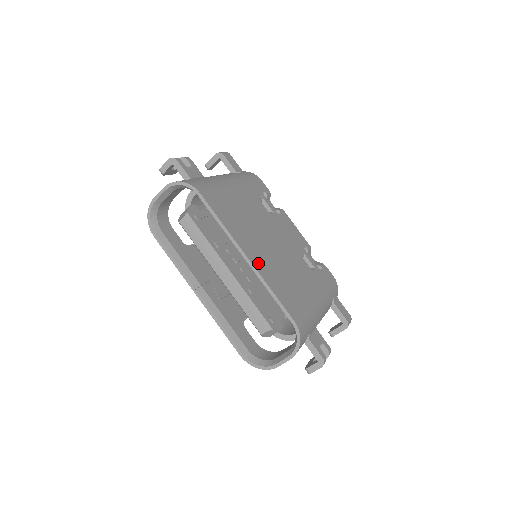
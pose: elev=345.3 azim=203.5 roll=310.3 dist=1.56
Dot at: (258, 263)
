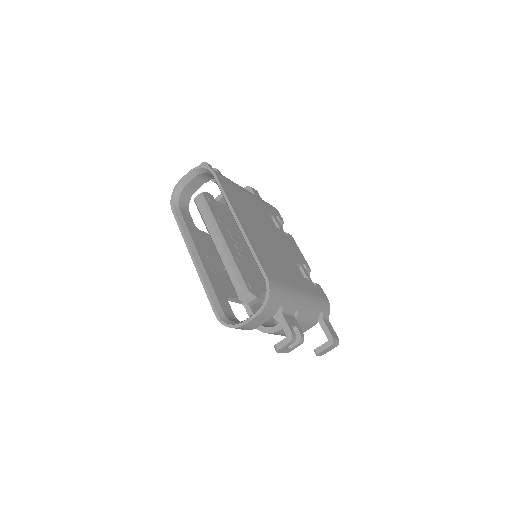
Dot at: (248, 231)
